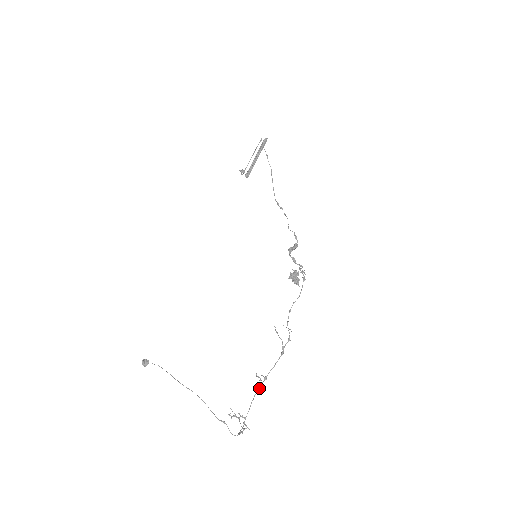
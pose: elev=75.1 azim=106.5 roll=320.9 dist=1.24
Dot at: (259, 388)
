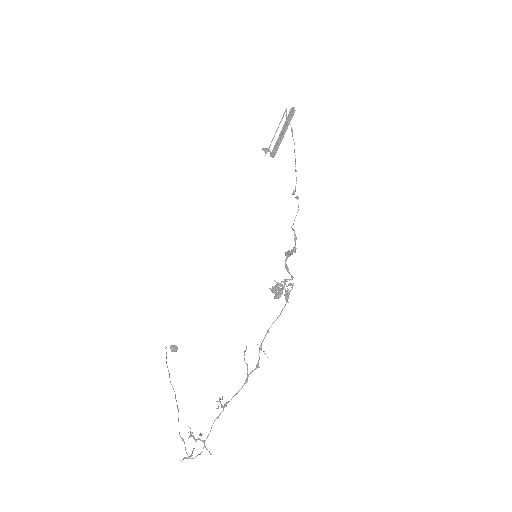
Dot at: (220, 414)
